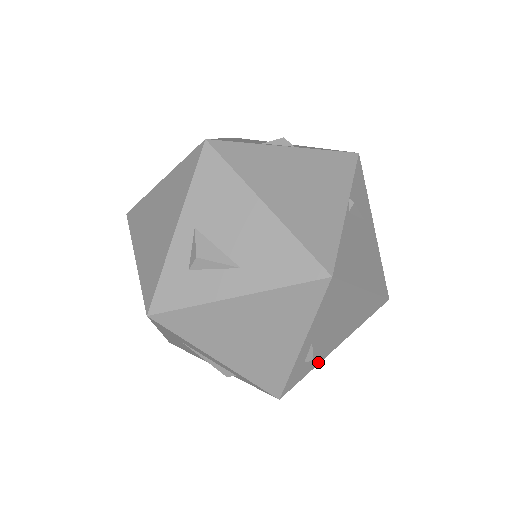
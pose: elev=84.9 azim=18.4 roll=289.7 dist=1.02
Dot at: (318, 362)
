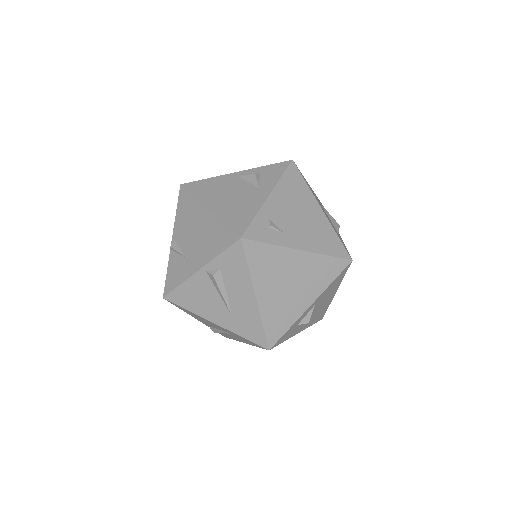
Dot at: occluded
